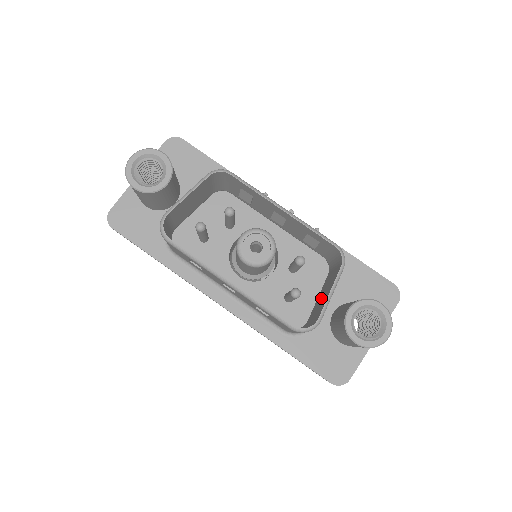
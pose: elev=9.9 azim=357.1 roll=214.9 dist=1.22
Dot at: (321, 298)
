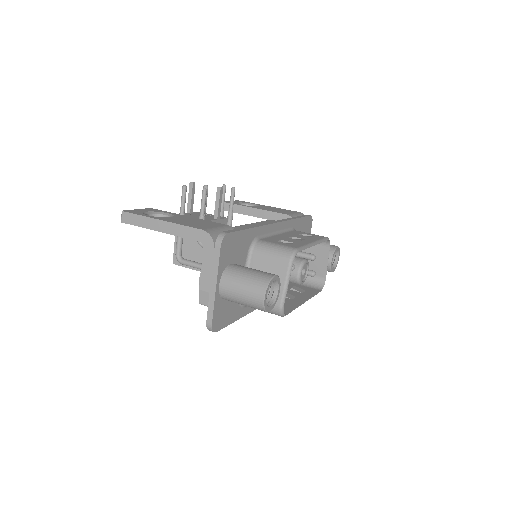
Dot at: (309, 260)
